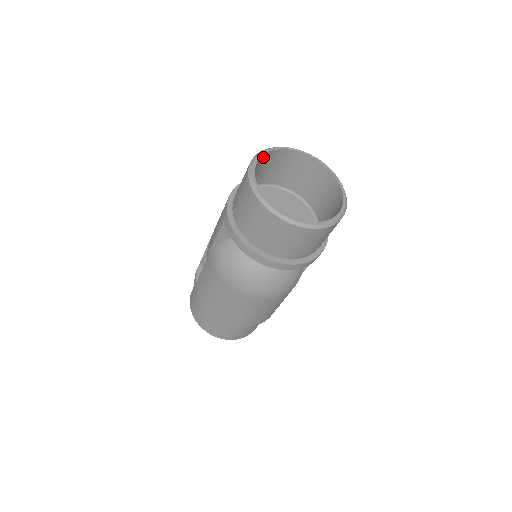
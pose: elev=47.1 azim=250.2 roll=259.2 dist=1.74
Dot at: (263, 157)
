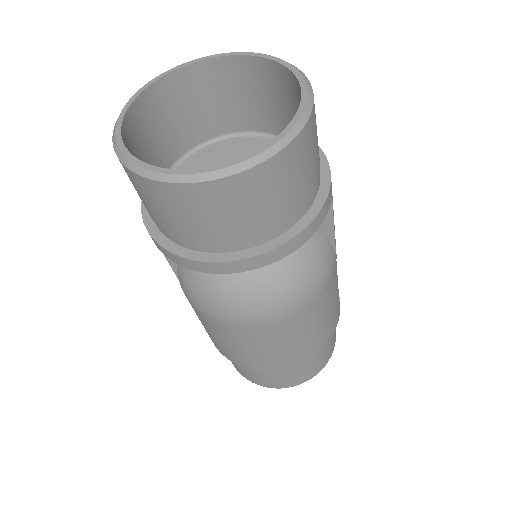
Dot at: (145, 100)
